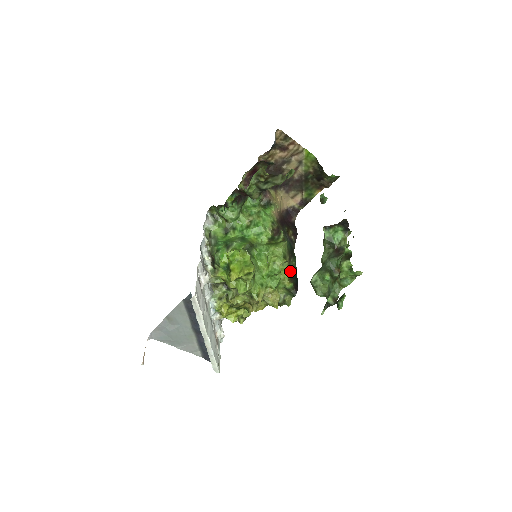
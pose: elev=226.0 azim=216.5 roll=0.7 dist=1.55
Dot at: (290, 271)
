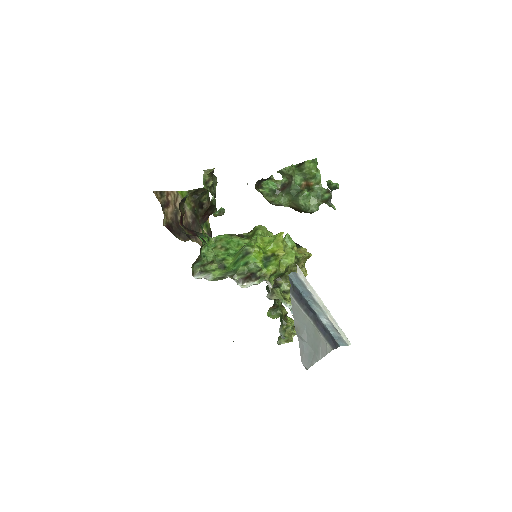
Dot at: occluded
